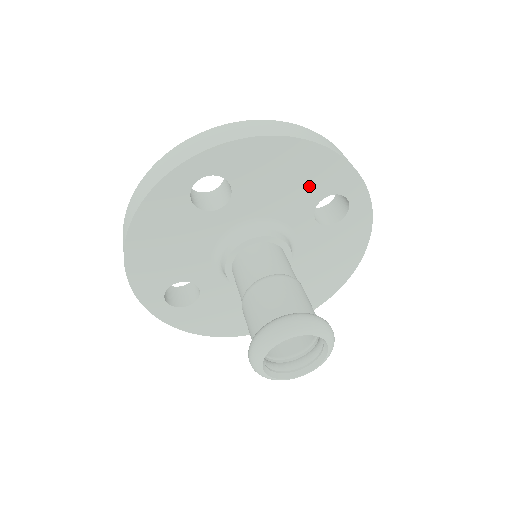
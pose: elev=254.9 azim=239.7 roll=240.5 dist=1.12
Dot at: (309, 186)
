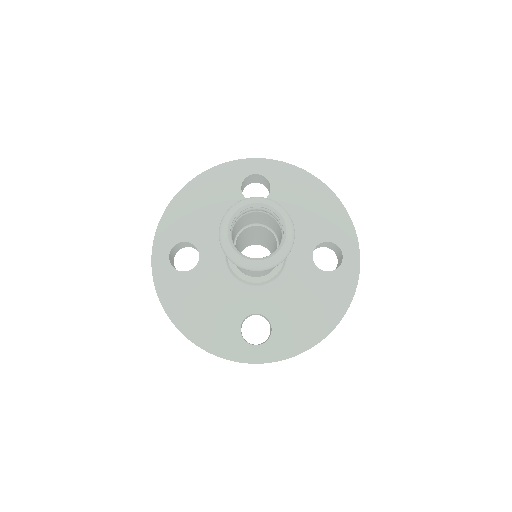
Dot at: (224, 195)
